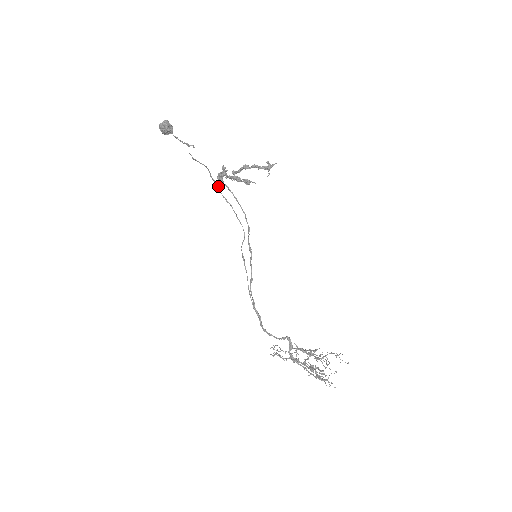
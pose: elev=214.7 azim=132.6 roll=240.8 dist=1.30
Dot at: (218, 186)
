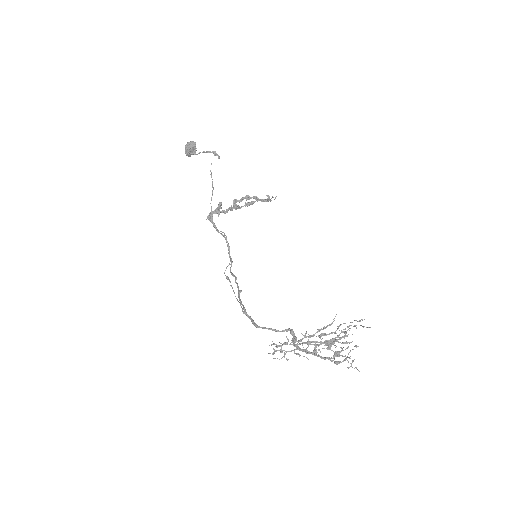
Dot at: (212, 216)
